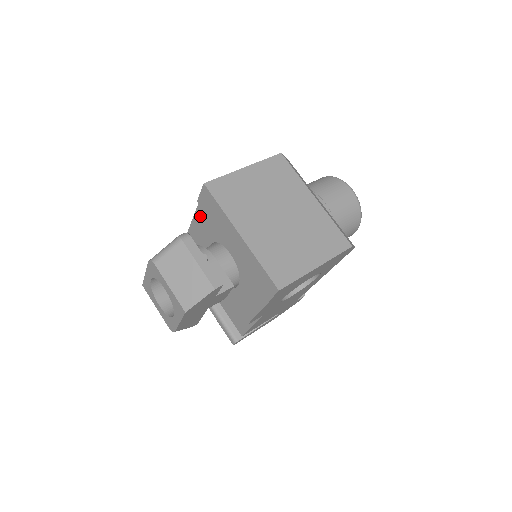
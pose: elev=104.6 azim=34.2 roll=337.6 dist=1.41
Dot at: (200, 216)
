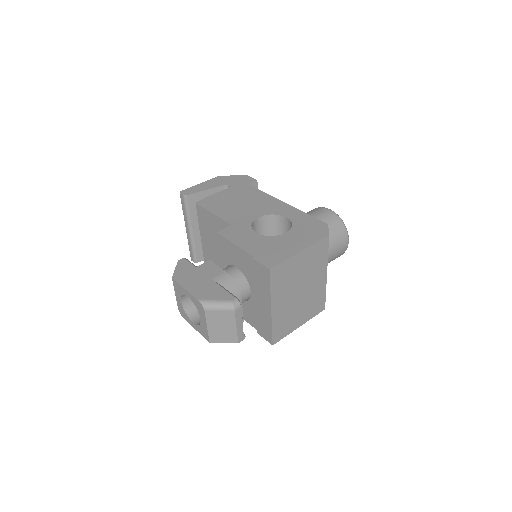
Dot at: (244, 256)
